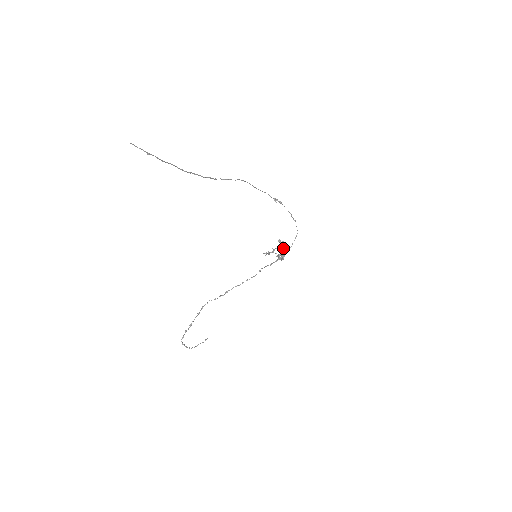
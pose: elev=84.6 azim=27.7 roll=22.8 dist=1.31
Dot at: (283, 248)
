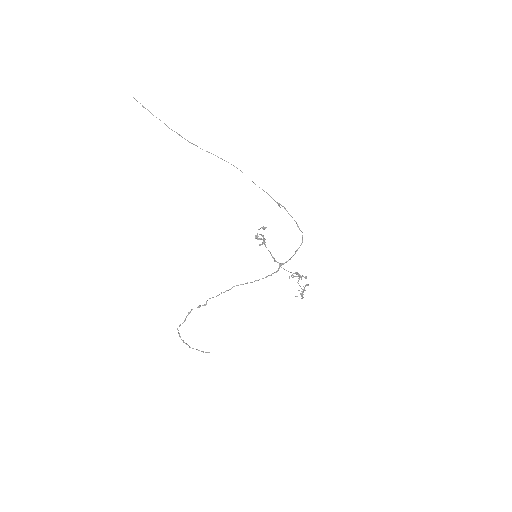
Dot at: (304, 277)
